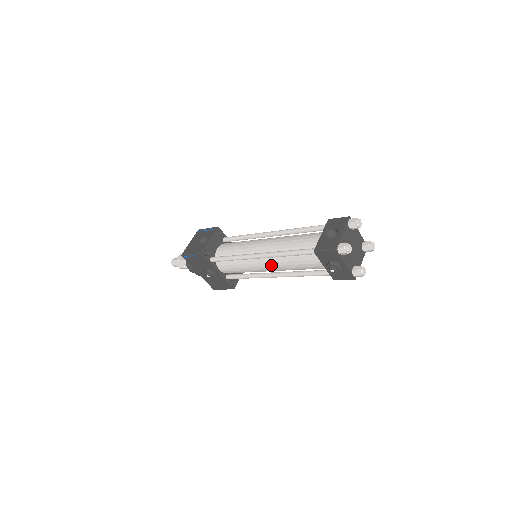
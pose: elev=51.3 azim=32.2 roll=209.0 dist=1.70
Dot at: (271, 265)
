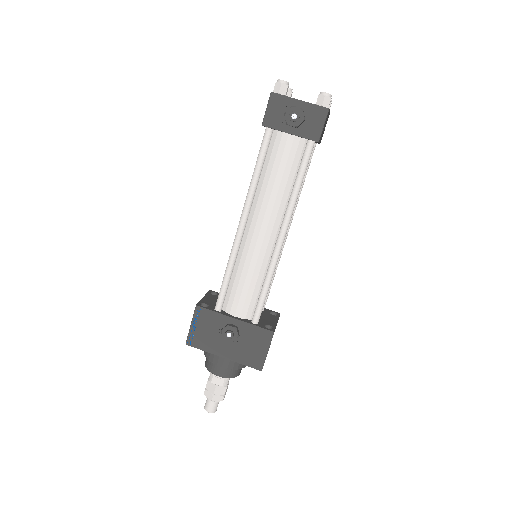
Dot at: (261, 220)
